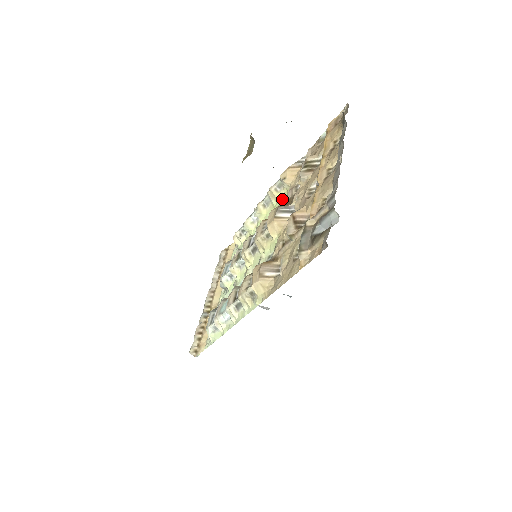
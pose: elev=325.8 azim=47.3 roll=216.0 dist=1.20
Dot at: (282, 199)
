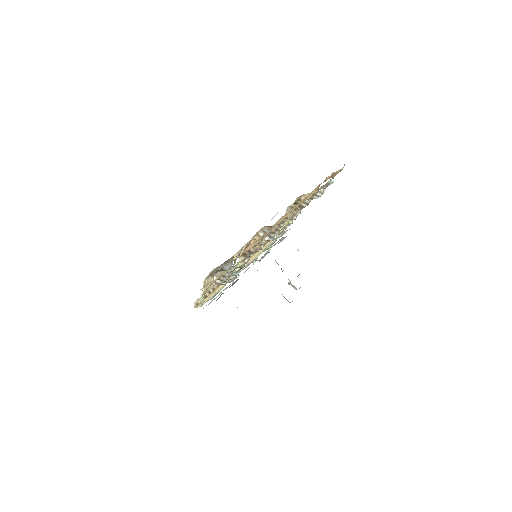
Dot at: occluded
